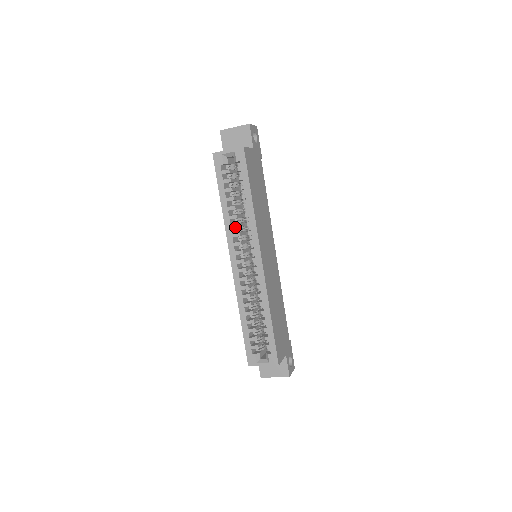
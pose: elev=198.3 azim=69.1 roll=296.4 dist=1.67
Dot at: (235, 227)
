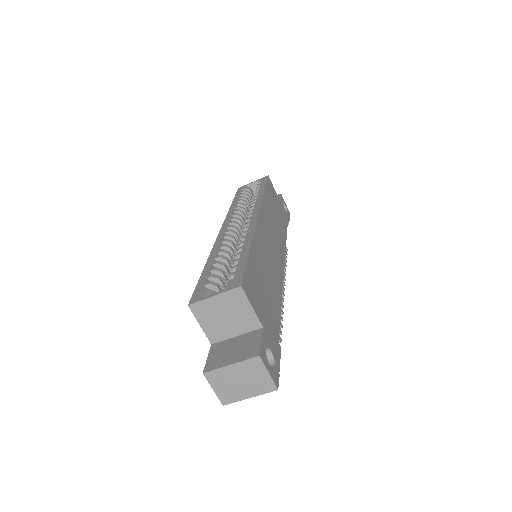
Dot at: (238, 211)
